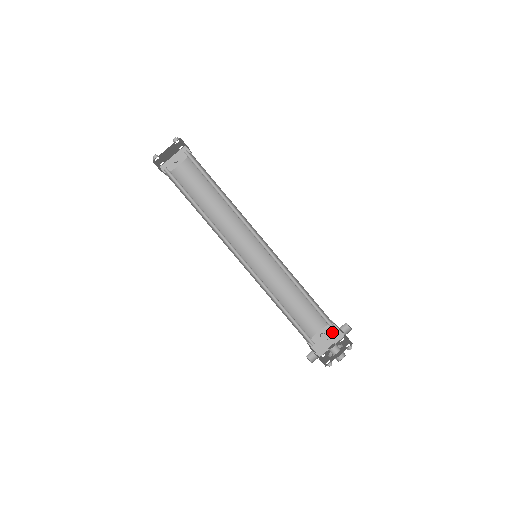
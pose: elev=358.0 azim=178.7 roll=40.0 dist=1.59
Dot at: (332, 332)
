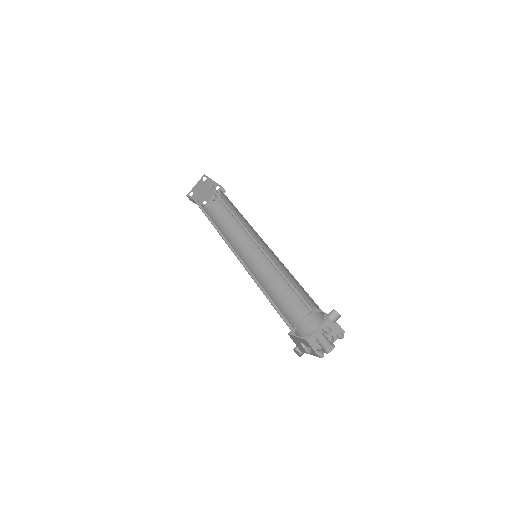
Dot at: (332, 328)
